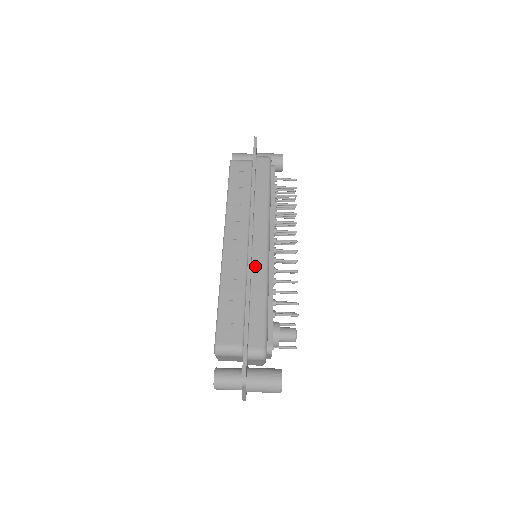
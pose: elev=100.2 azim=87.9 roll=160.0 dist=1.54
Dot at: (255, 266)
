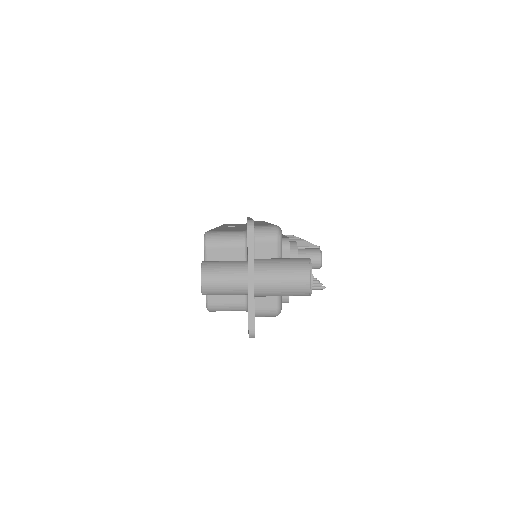
Dot at: occluded
